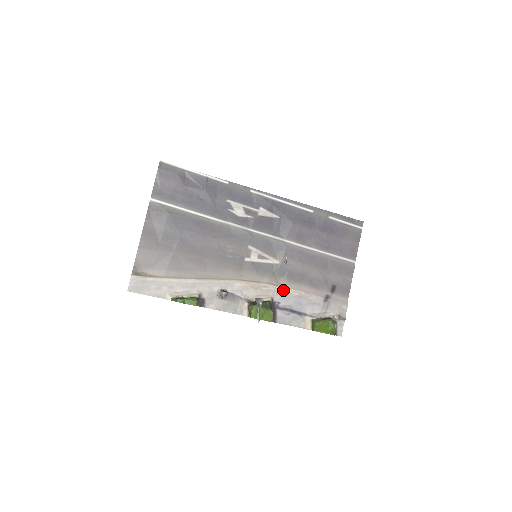
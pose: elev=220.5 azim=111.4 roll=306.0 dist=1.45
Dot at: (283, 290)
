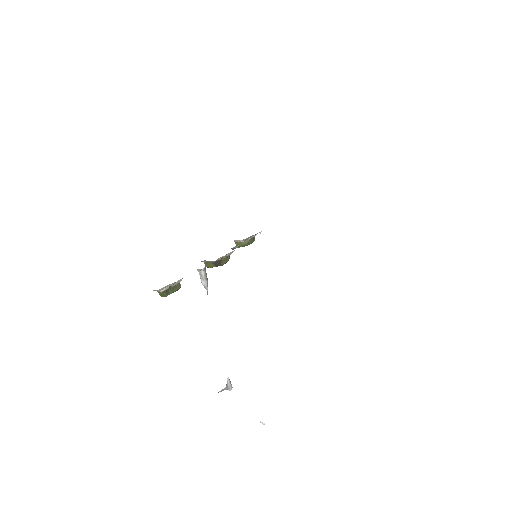
Dot at: occluded
